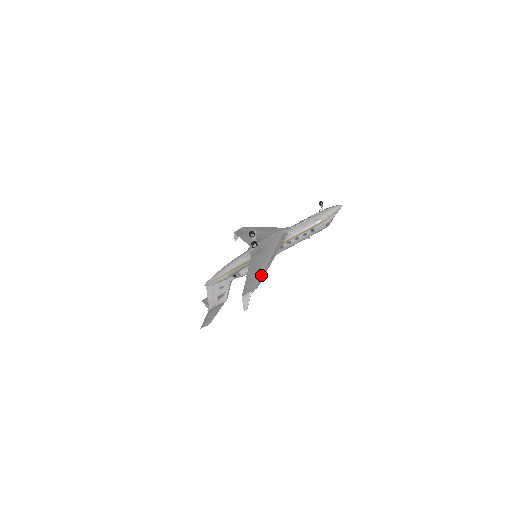
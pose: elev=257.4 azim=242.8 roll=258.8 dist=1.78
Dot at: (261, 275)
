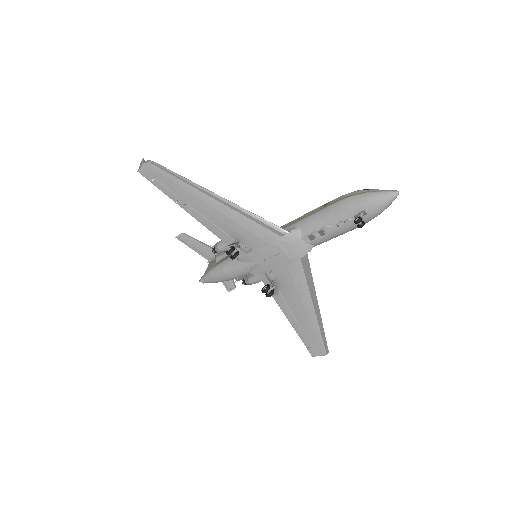
Dot at: (321, 337)
